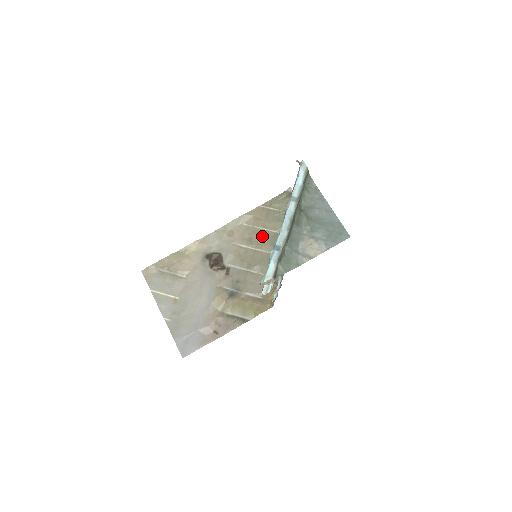
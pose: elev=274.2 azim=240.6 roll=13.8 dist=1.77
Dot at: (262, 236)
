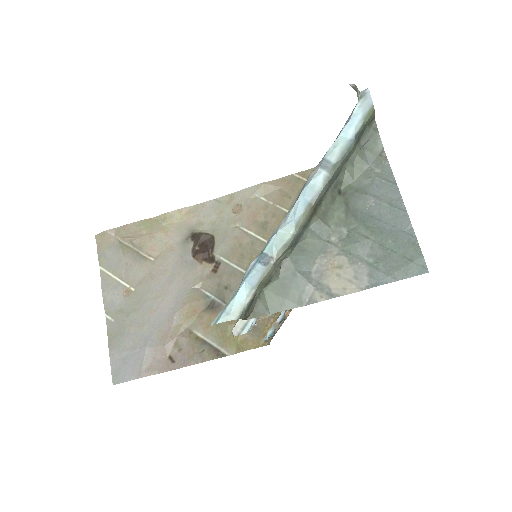
Dot at: occluded
